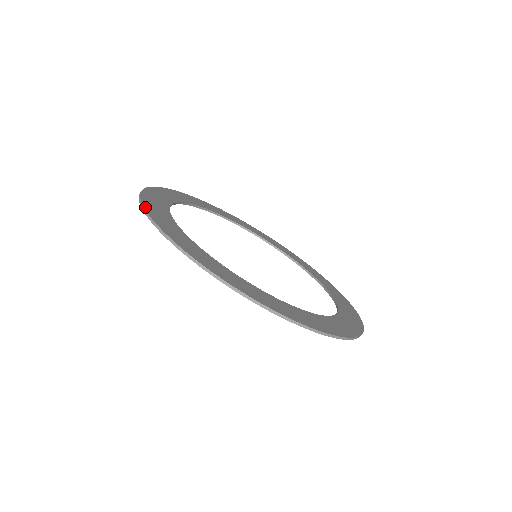
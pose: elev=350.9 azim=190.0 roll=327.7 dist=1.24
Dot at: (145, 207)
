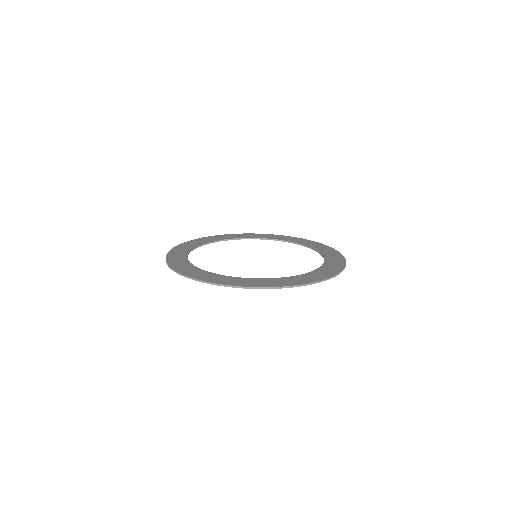
Dot at: (182, 273)
